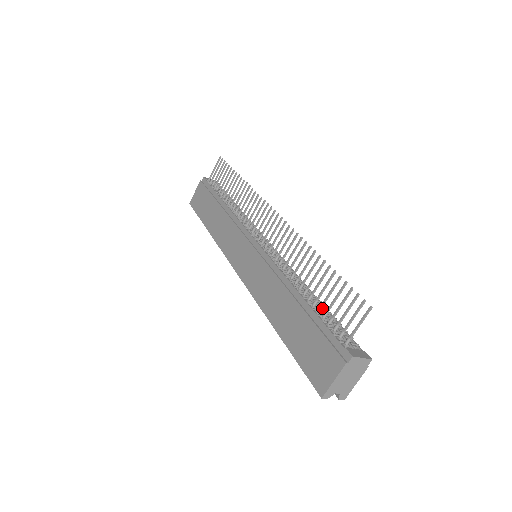
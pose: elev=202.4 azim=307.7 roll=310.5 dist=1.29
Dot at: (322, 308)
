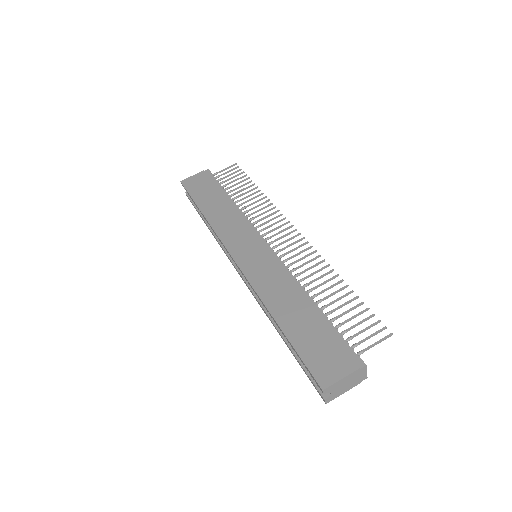
Dot at: occluded
